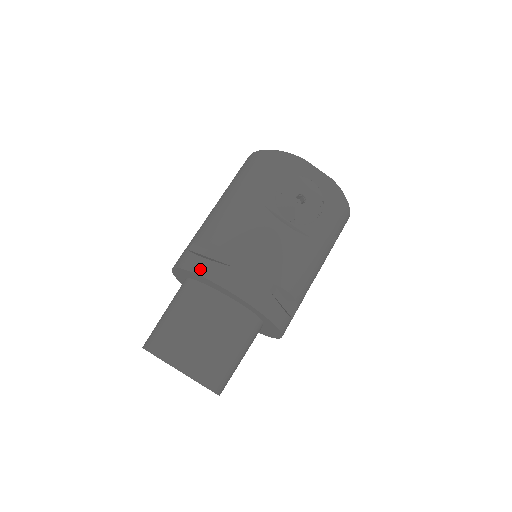
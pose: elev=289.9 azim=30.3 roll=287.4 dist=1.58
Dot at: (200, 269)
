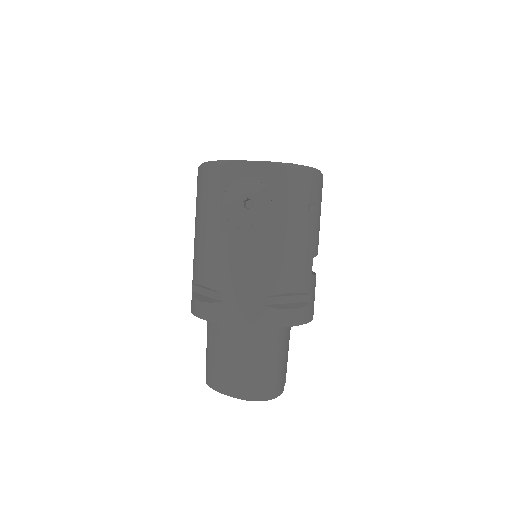
Dot at: (201, 313)
